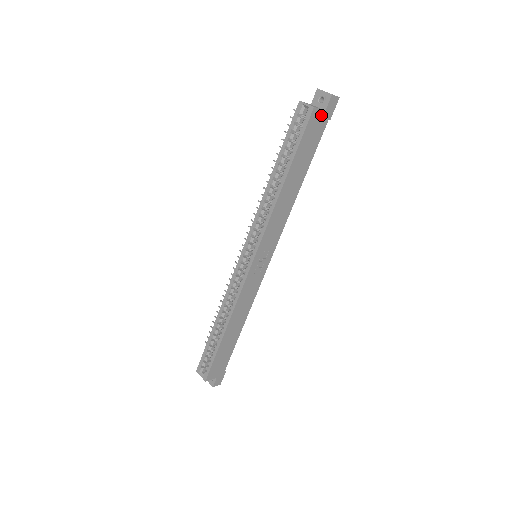
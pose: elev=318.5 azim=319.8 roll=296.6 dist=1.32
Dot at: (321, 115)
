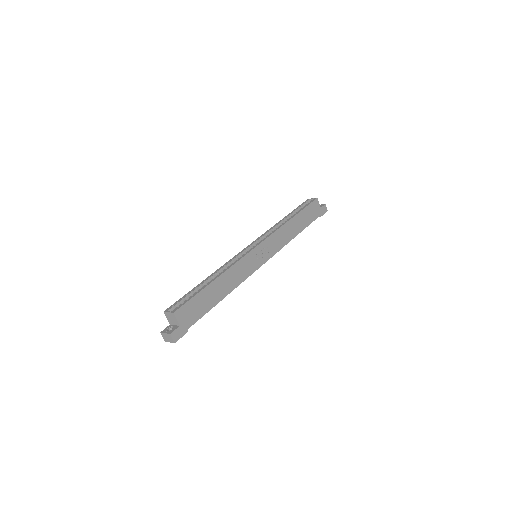
Dot at: (319, 207)
